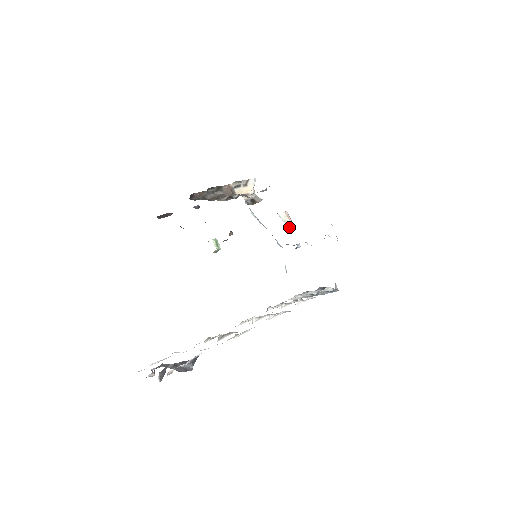
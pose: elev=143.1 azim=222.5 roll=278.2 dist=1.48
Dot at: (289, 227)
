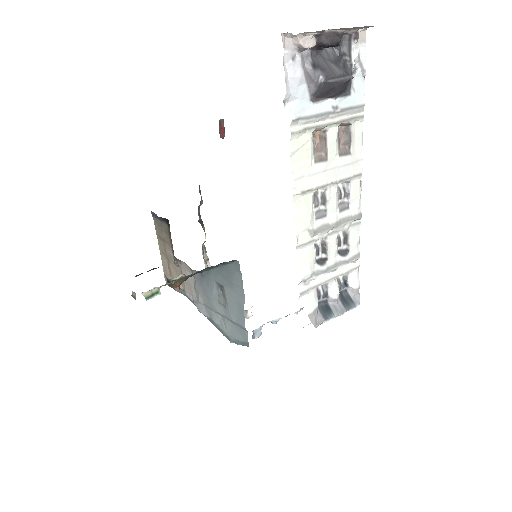
Dot at: (250, 309)
